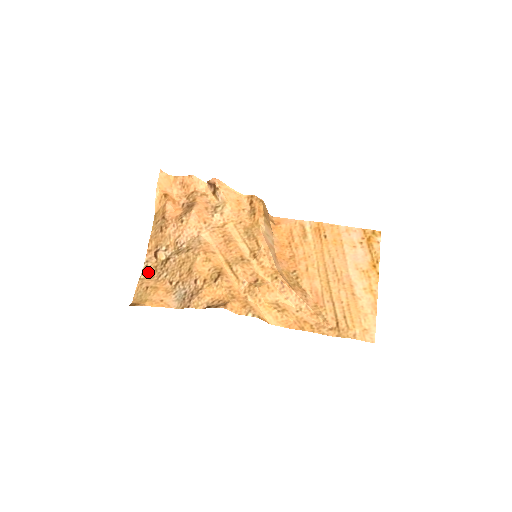
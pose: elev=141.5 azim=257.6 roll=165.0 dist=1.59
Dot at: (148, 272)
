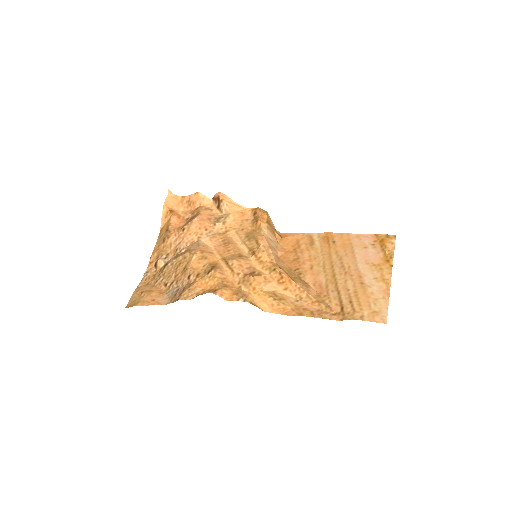
Dot at: (146, 281)
